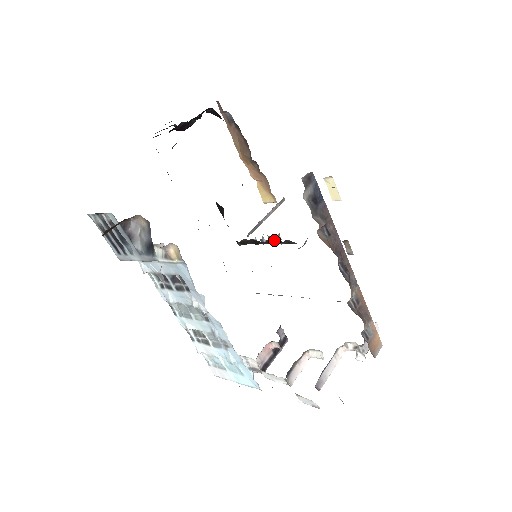
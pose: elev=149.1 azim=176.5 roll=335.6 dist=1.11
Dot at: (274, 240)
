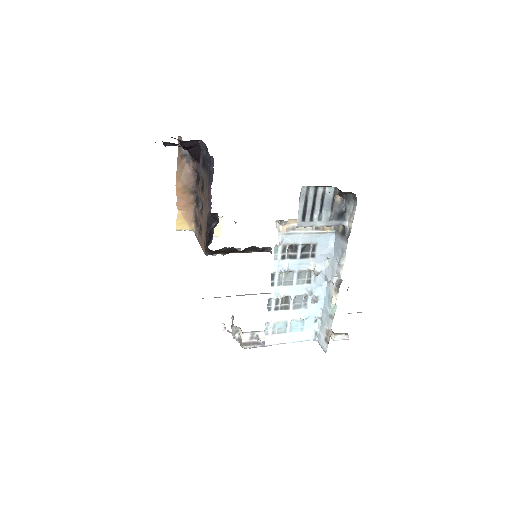
Dot at: (250, 248)
